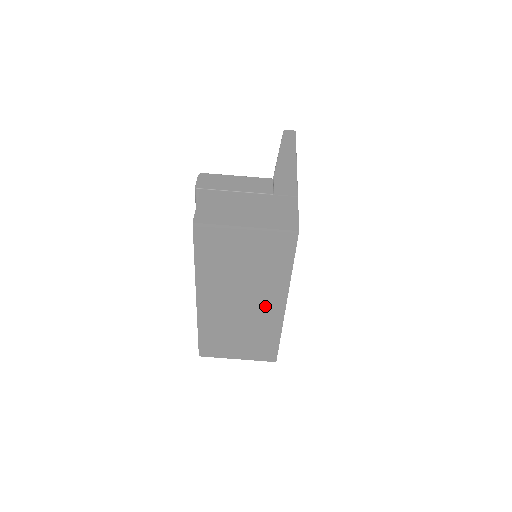
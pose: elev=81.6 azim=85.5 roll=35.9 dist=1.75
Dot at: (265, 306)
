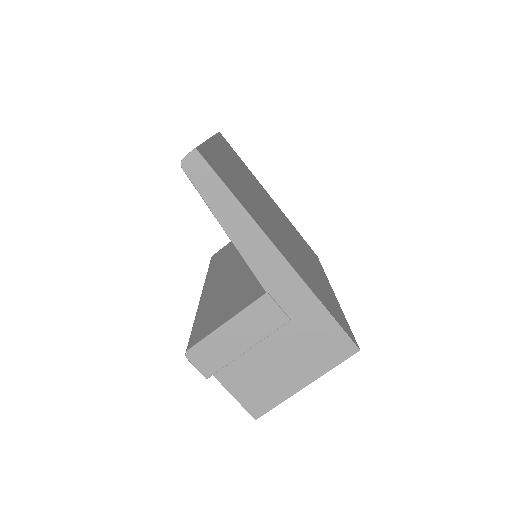
Dot at: occluded
